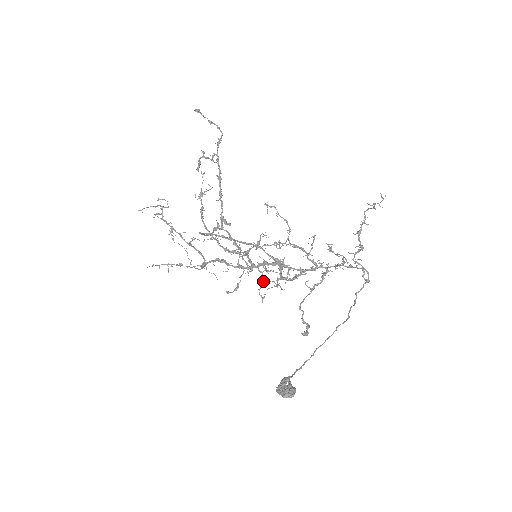
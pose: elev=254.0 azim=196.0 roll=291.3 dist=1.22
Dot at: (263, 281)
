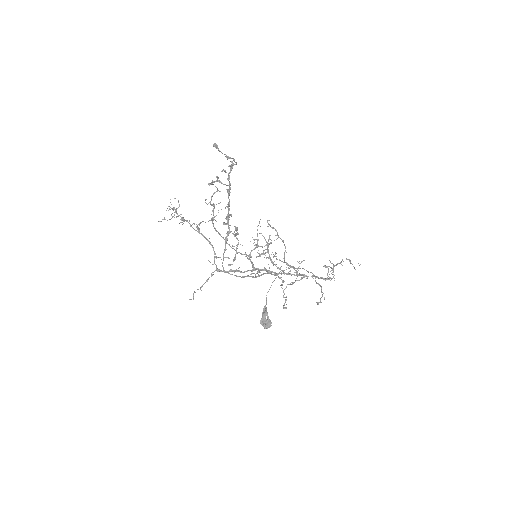
Dot at: (259, 271)
